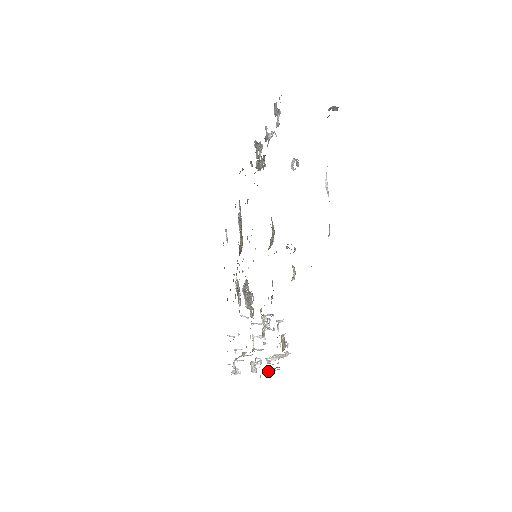
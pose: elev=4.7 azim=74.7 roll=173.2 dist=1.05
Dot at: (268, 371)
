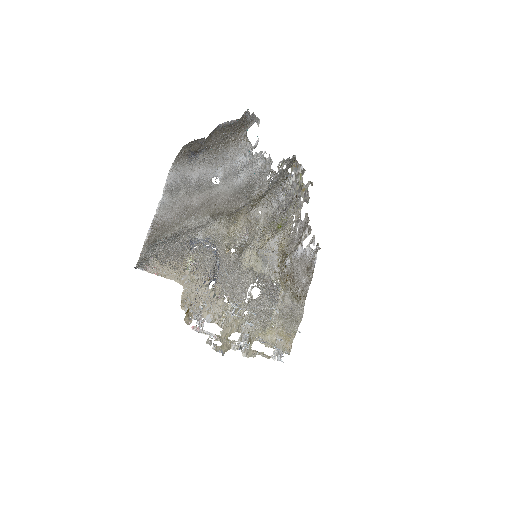
Dot at: (208, 343)
